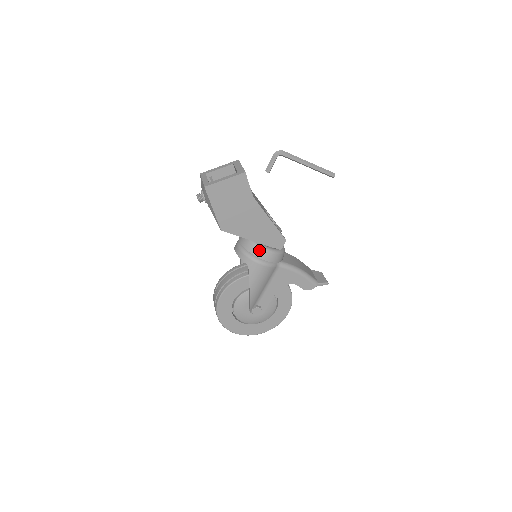
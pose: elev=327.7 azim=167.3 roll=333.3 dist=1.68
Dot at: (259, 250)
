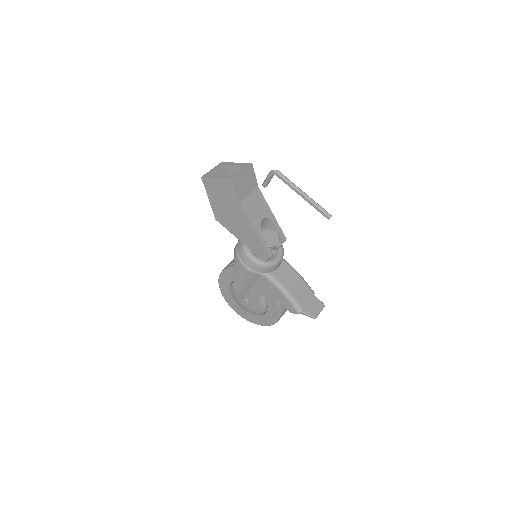
Dot at: (243, 252)
